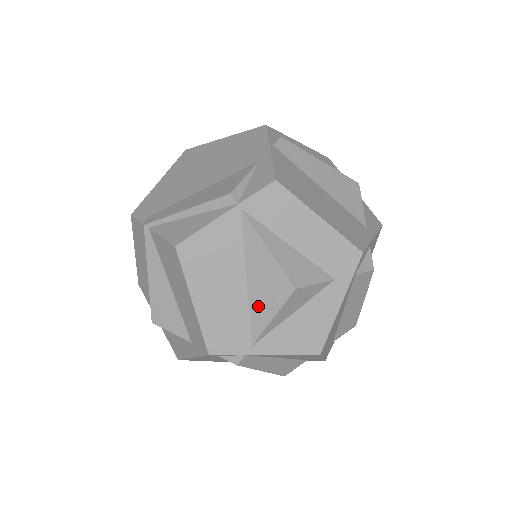
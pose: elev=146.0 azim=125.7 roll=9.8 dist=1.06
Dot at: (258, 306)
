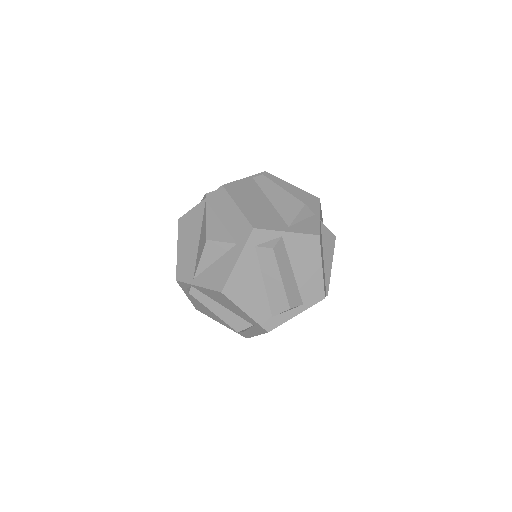
Dot at: (199, 254)
